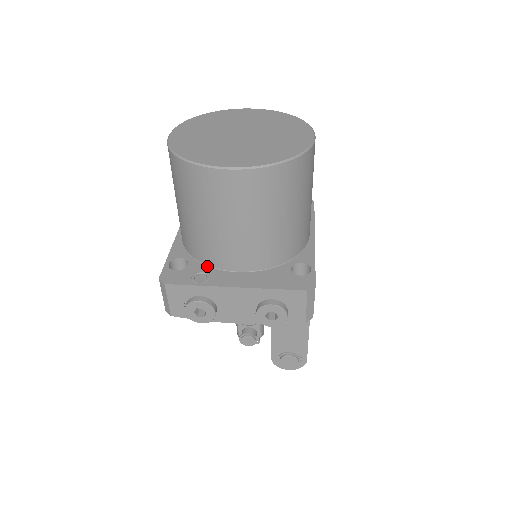
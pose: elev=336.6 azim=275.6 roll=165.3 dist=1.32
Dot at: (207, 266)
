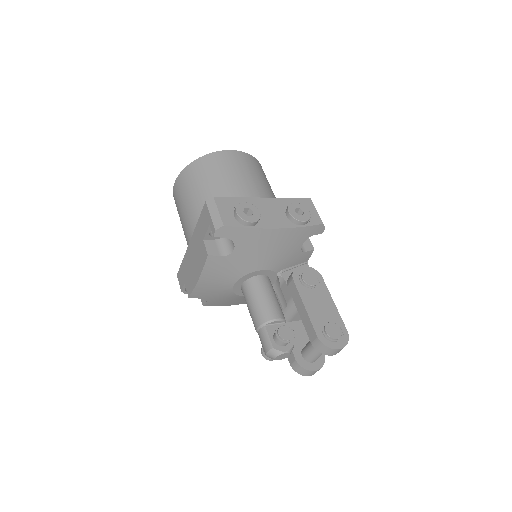
Dot at: occluded
